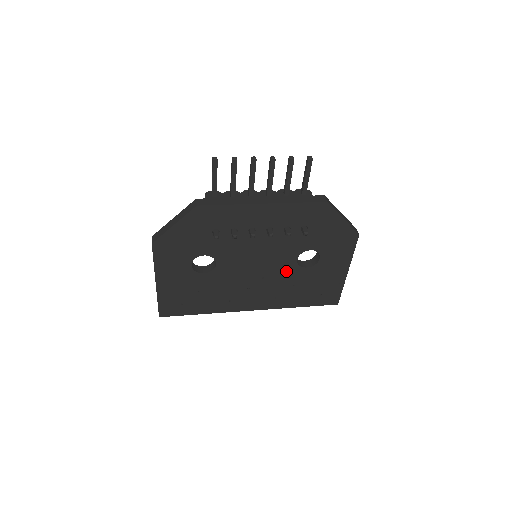
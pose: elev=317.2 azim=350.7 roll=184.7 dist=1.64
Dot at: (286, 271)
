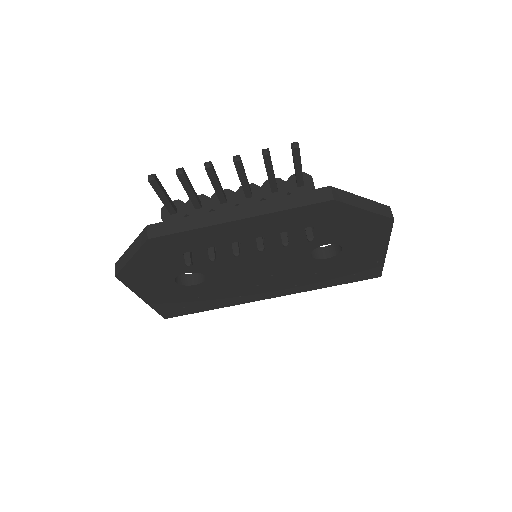
Dot at: (300, 265)
